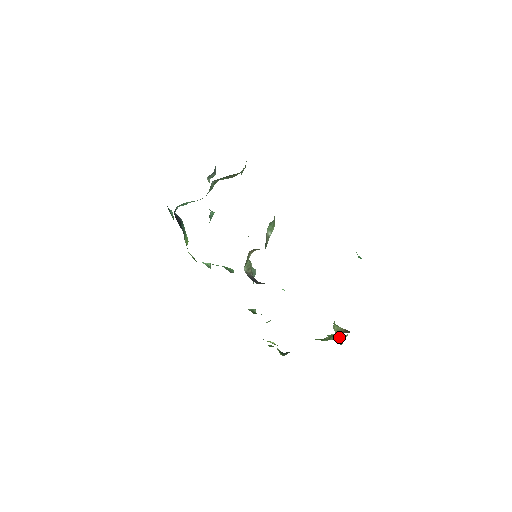
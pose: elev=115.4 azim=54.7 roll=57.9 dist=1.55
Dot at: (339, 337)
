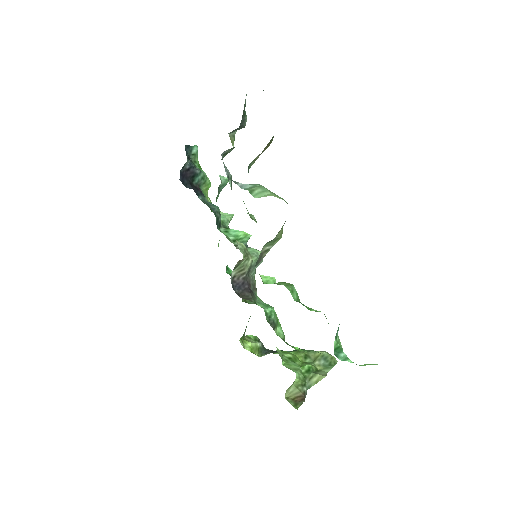
Dot at: (313, 376)
